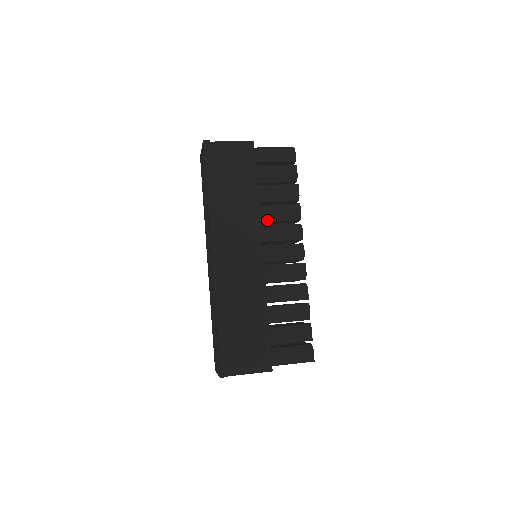
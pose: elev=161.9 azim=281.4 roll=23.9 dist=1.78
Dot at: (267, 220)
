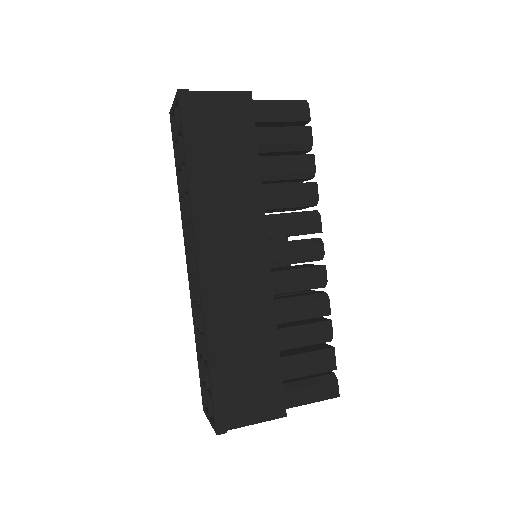
Dot at: (272, 207)
